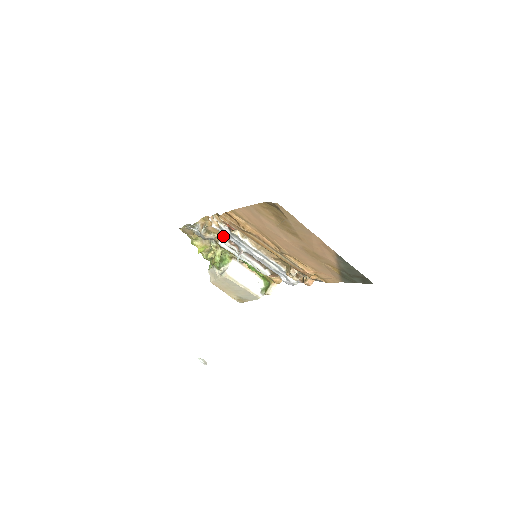
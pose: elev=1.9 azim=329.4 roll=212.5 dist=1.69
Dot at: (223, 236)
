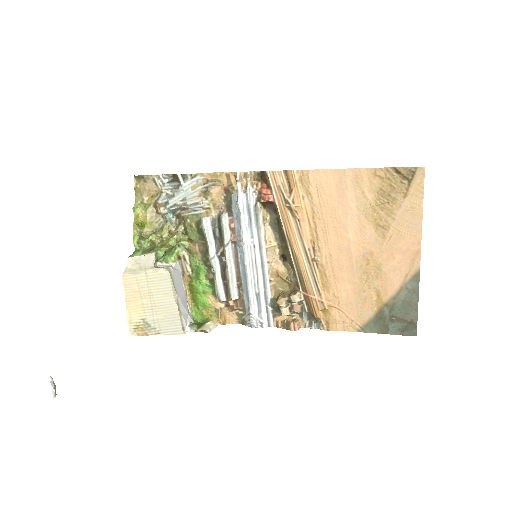
Dot at: (219, 212)
